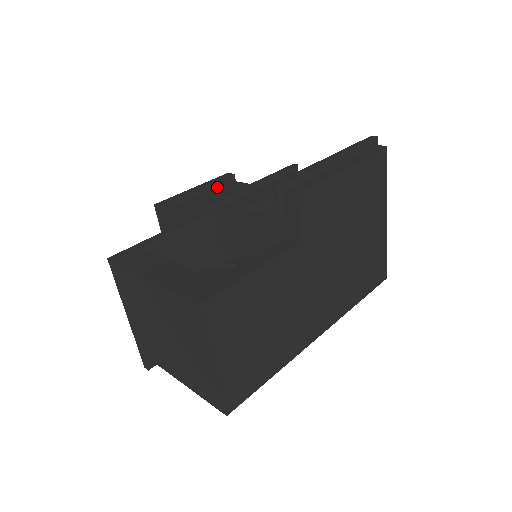
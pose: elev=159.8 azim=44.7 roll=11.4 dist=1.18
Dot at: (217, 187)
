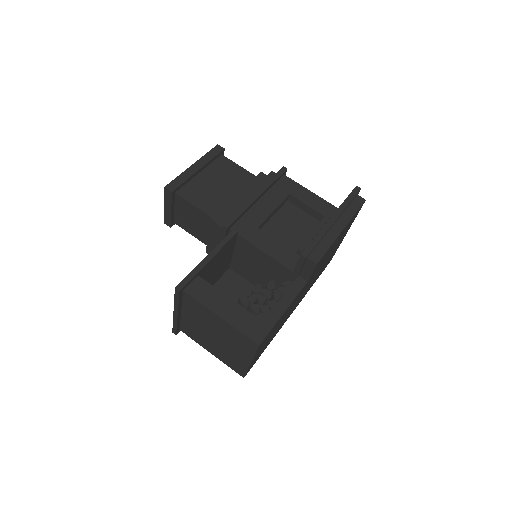
Dot at: (211, 164)
